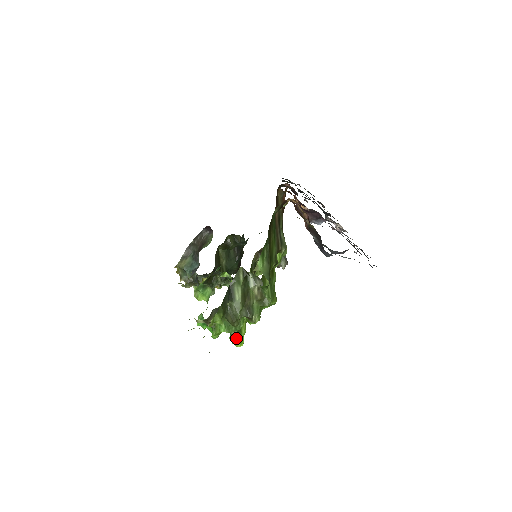
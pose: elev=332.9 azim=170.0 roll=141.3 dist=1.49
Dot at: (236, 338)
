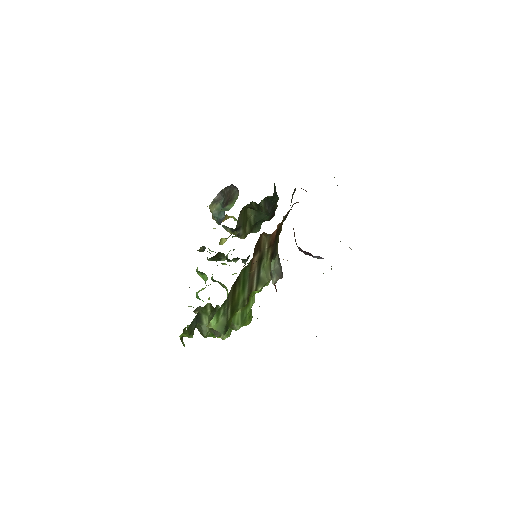
Dot at: (213, 336)
